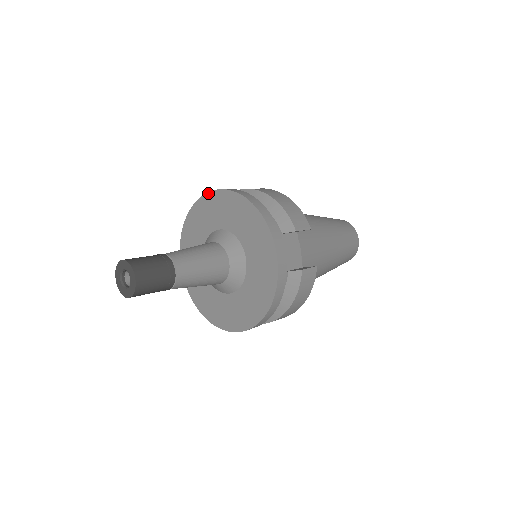
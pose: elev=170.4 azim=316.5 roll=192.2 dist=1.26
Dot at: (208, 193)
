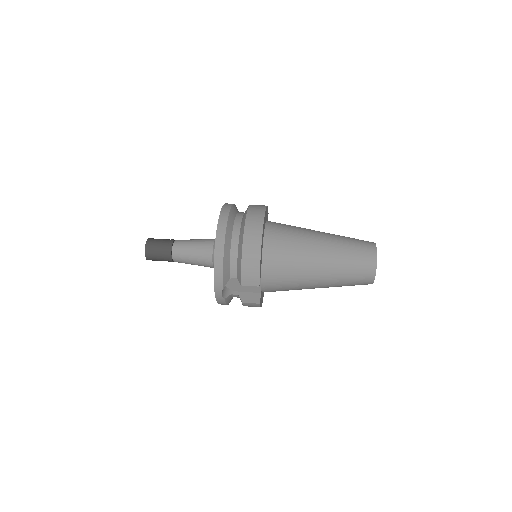
Dot at: (220, 214)
